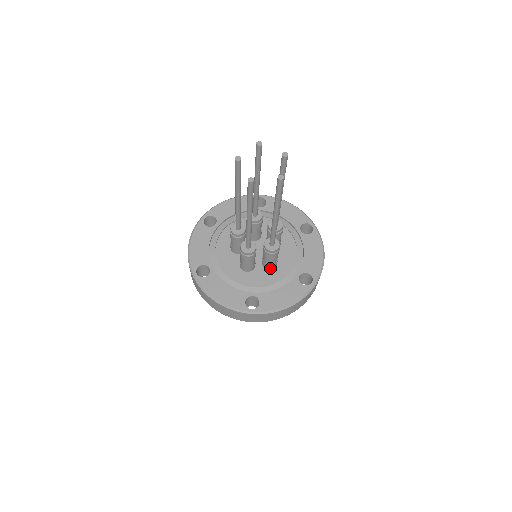
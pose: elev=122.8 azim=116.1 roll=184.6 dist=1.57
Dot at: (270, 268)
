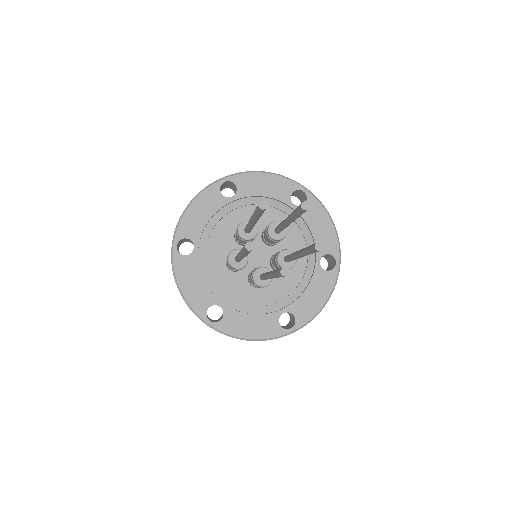
Dot at: occluded
